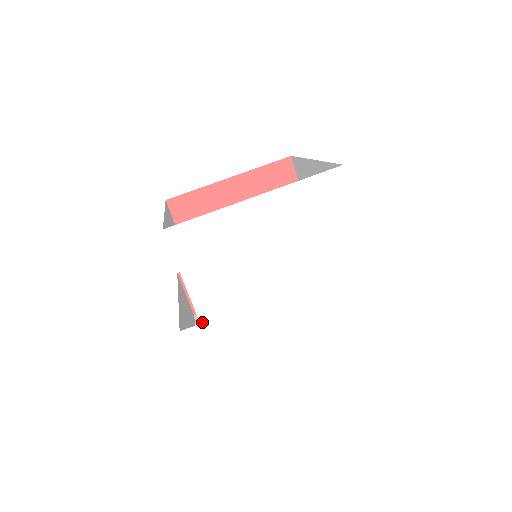
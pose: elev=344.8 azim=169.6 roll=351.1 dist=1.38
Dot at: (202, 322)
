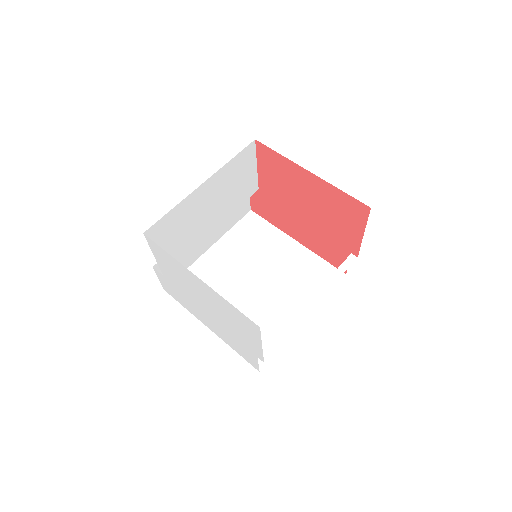
Dot at: (164, 276)
